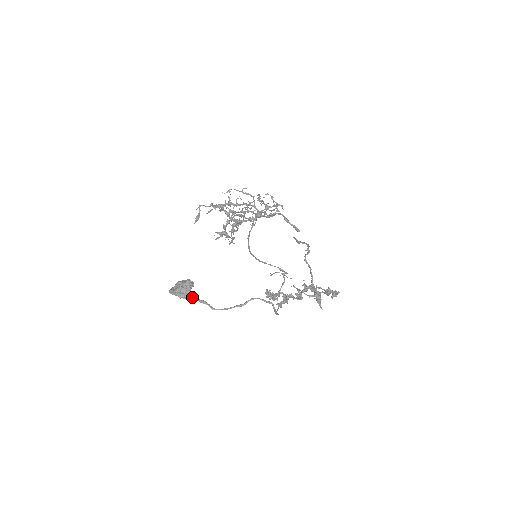
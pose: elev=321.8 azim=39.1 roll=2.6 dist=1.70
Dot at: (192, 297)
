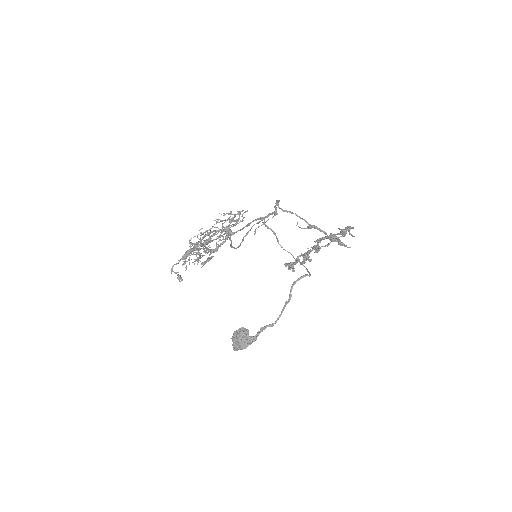
Dot at: (255, 338)
